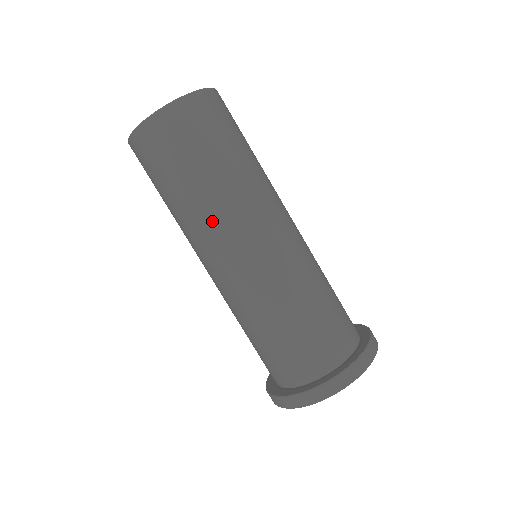
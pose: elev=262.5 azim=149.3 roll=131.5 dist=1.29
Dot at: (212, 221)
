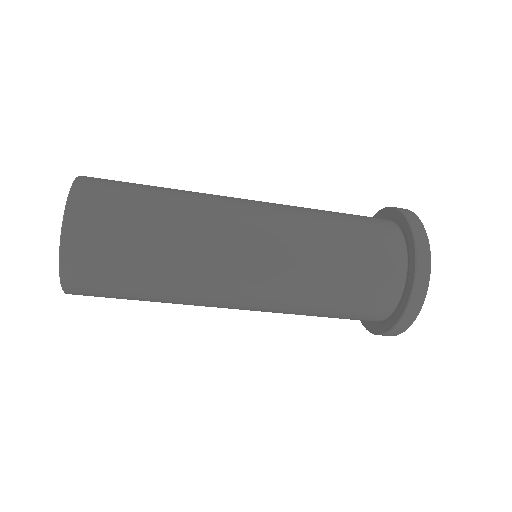
Dot at: (201, 271)
